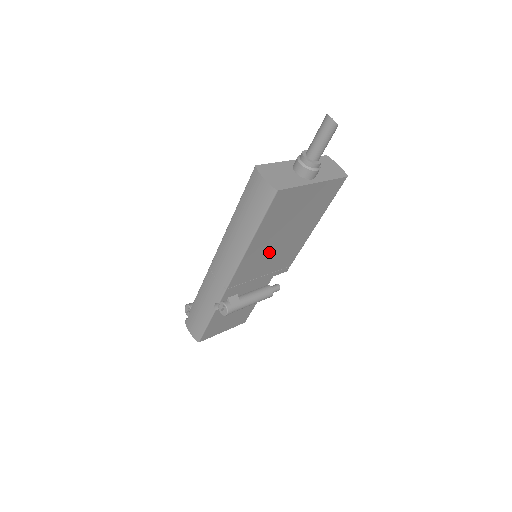
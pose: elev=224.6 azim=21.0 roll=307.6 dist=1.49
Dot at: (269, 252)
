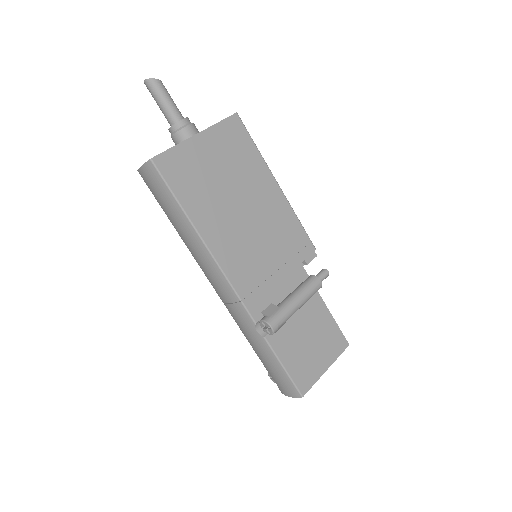
Dot at: (245, 233)
